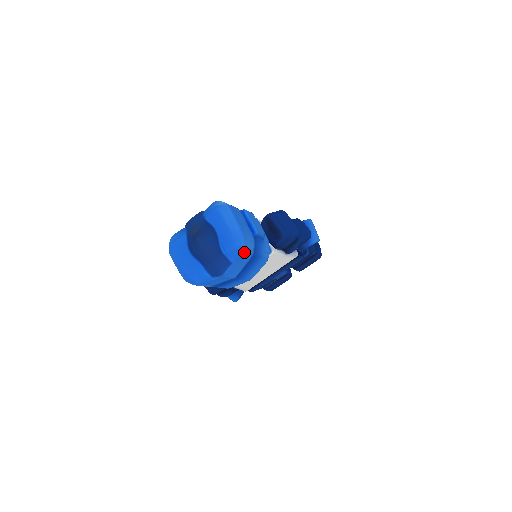
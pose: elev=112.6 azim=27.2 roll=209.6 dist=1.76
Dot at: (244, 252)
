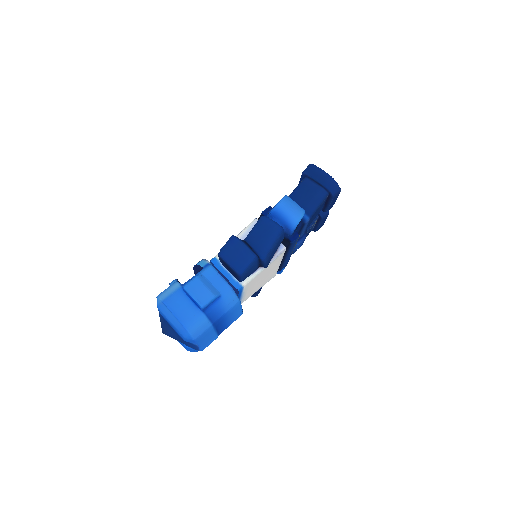
Dot at: (198, 336)
